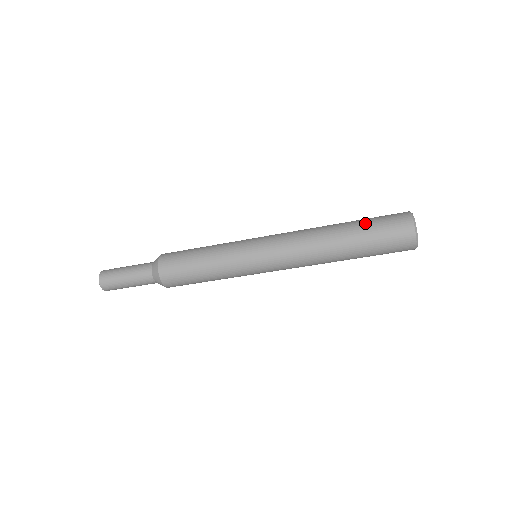
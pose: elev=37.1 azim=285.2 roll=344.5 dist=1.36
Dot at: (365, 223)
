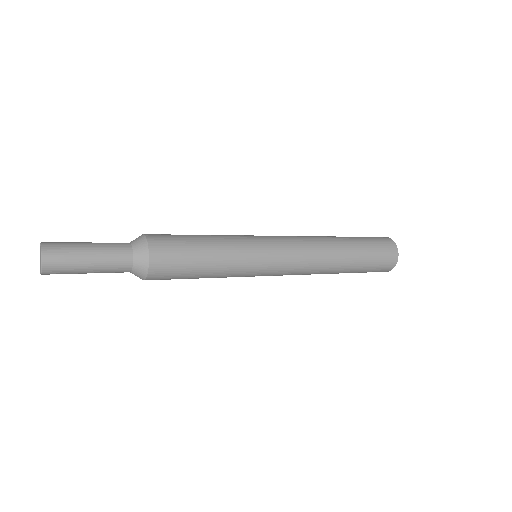
Dot at: (366, 247)
